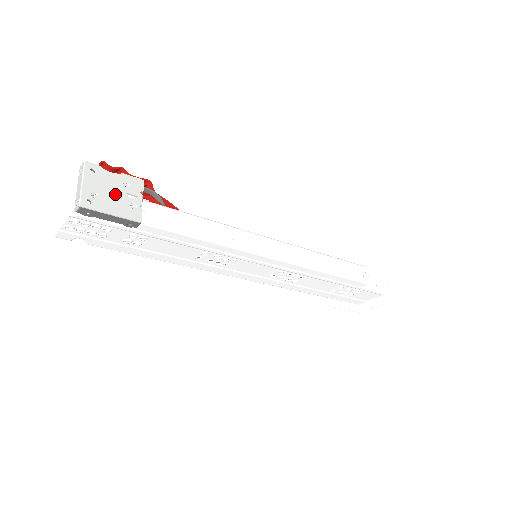
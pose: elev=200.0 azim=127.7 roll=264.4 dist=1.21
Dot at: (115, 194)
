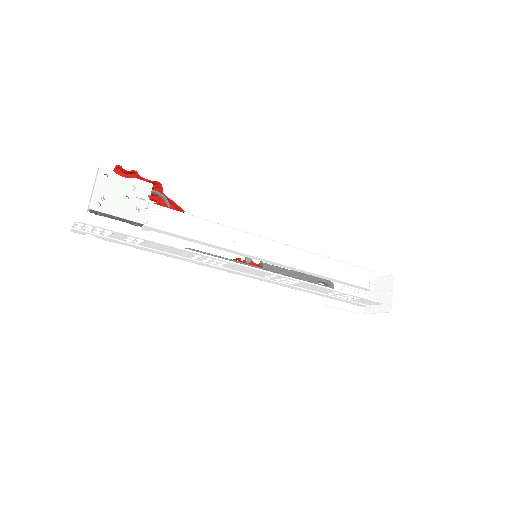
Dot at: (123, 197)
